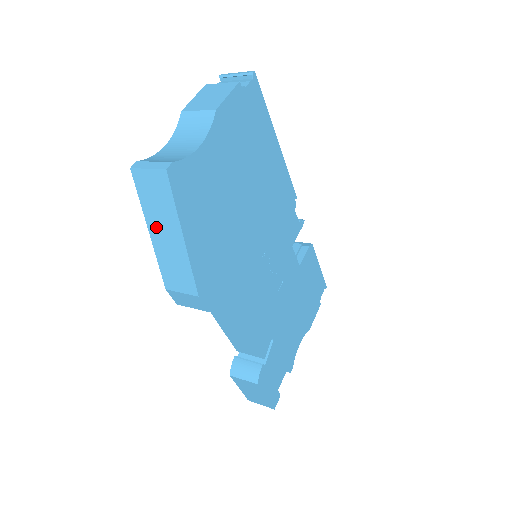
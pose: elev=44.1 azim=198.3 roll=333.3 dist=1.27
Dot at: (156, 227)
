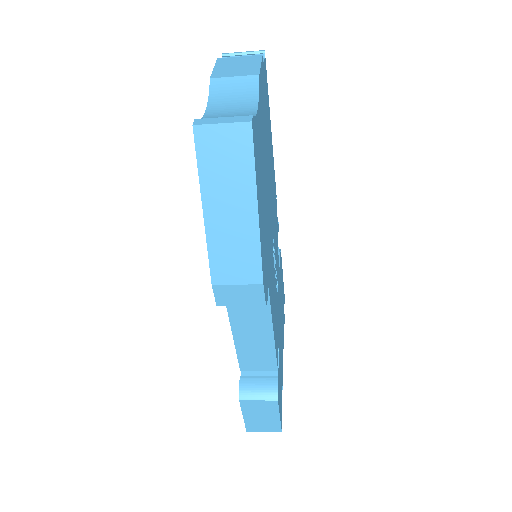
Dot at: (217, 201)
